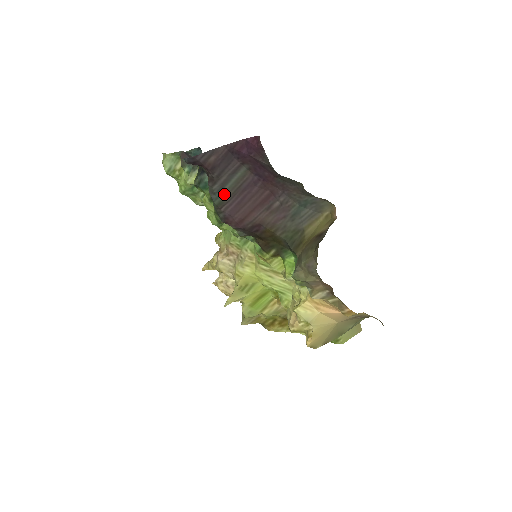
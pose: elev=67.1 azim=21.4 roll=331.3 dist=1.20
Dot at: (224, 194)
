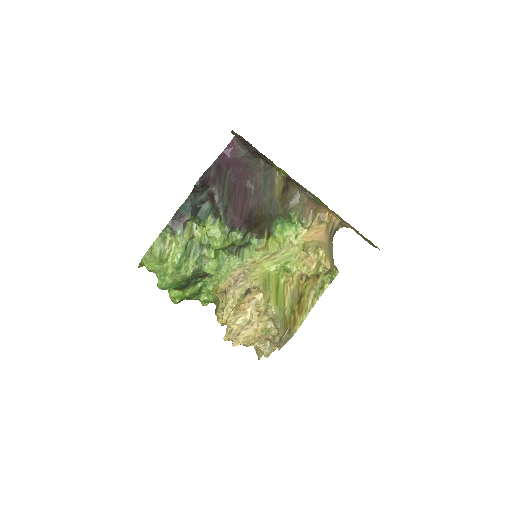
Dot at: (225, 199)
